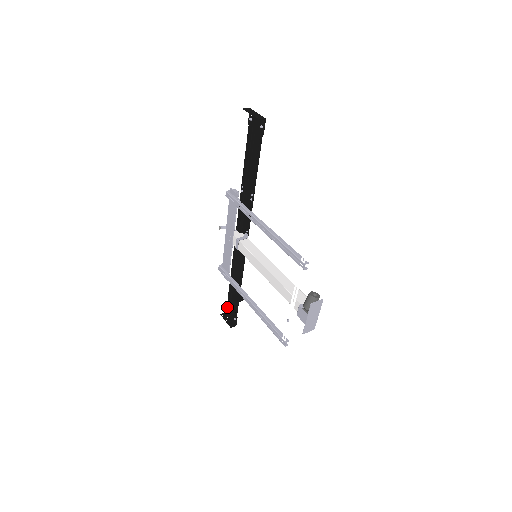
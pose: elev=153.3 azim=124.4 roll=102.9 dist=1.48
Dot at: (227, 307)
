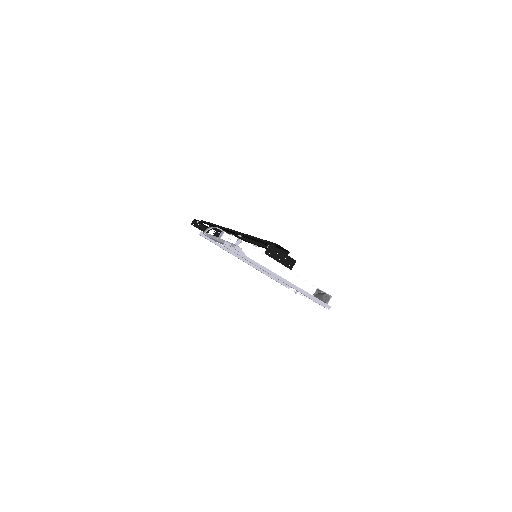
Dot at: (197, 221)
